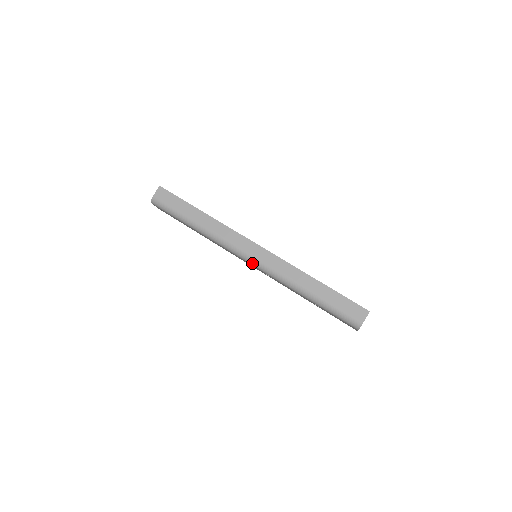
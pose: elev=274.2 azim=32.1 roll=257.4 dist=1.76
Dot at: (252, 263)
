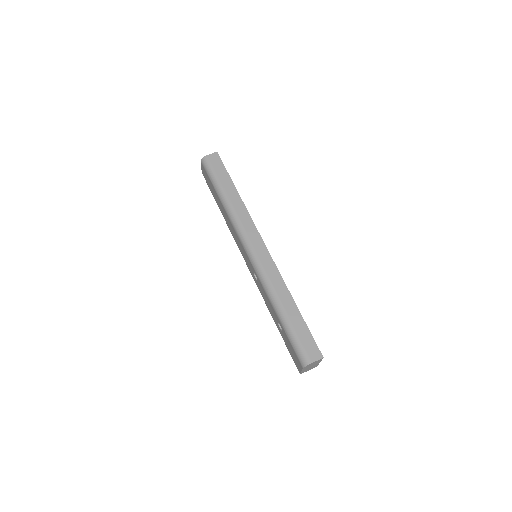
Dot at: (250, 256)
